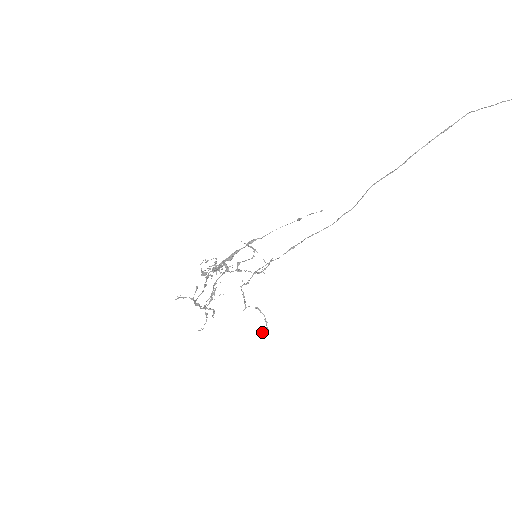
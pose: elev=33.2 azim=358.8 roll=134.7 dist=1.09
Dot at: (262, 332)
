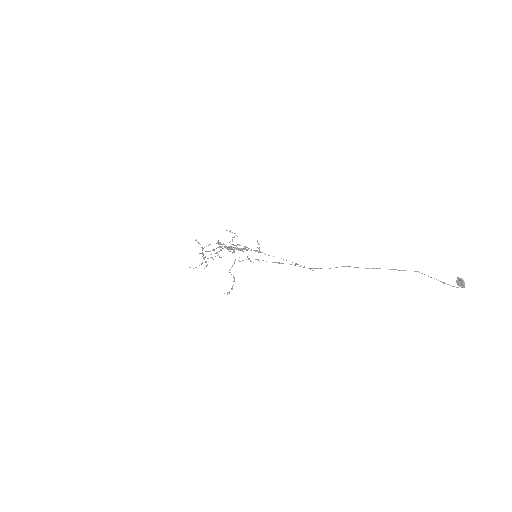
Dot at: occluded
